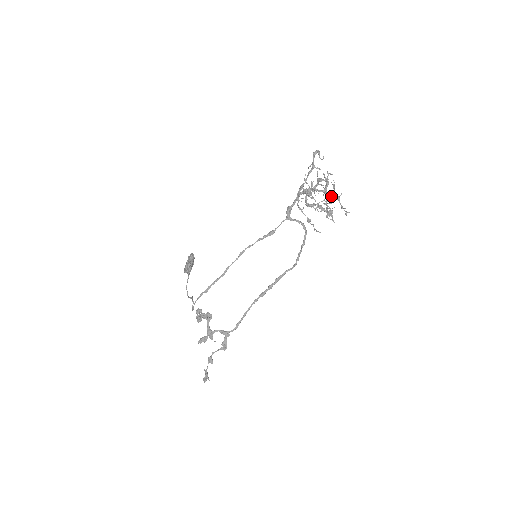
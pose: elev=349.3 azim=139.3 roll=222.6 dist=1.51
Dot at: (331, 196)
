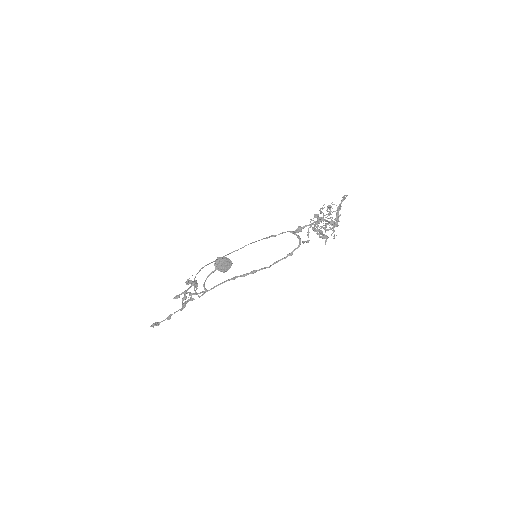
Dot at: (331, 221)
